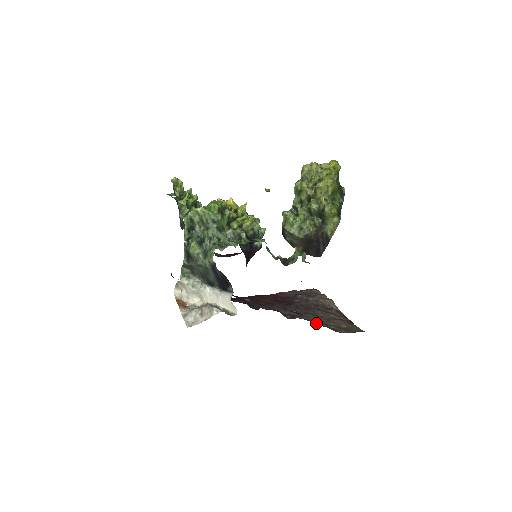
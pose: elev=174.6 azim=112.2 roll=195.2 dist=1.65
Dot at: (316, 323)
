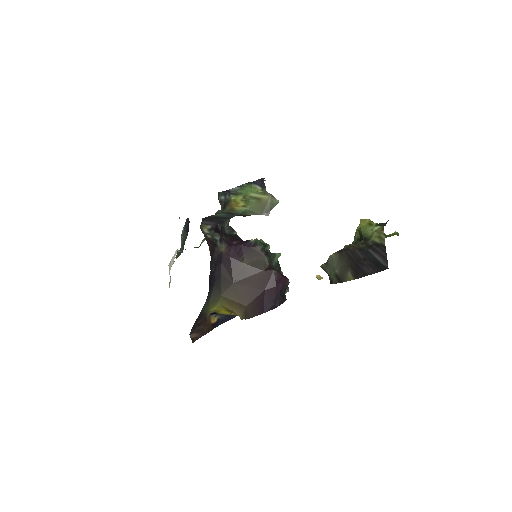
Dot at: occluded
